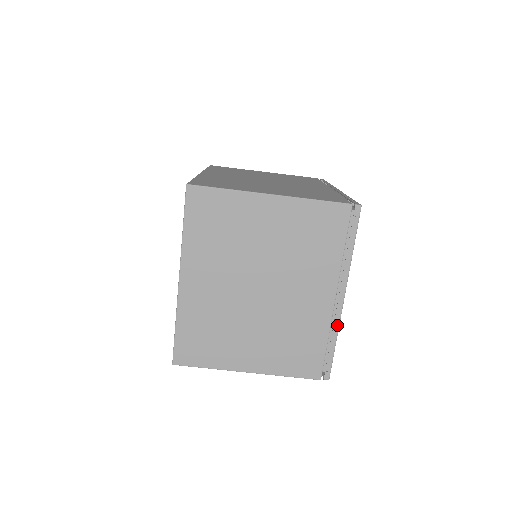
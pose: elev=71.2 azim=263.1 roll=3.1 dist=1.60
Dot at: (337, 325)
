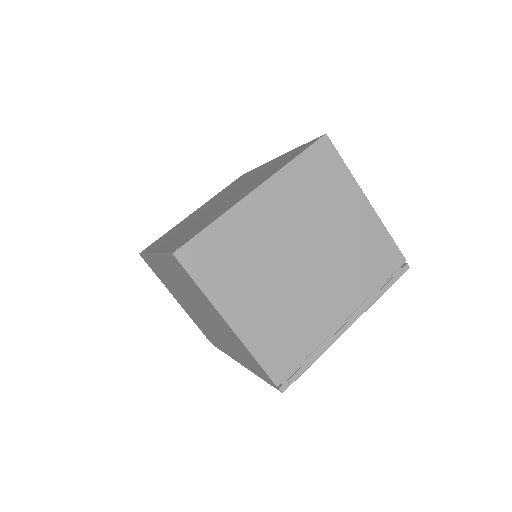
Dot at: (328, 345)
